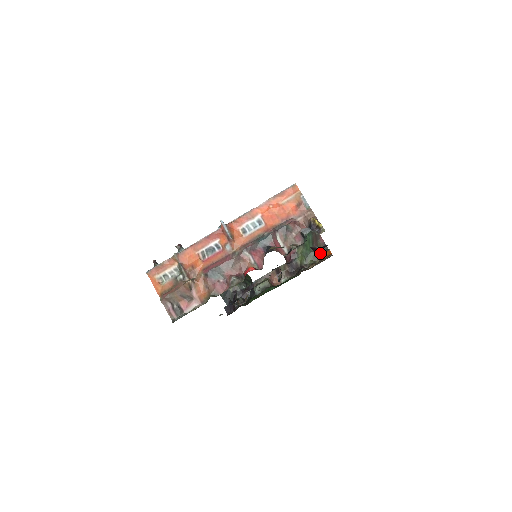
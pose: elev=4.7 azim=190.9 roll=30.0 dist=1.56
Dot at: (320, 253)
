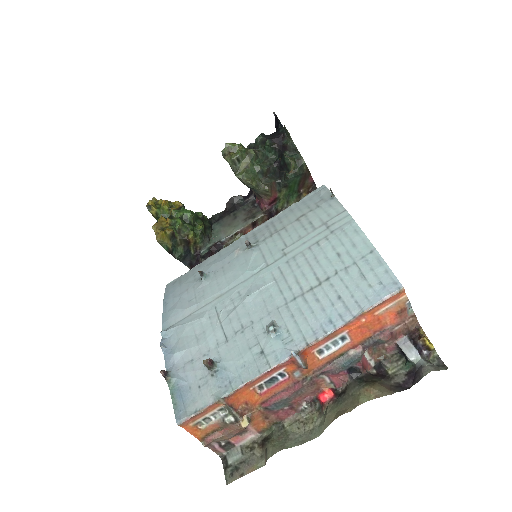
Dot at: occluded
